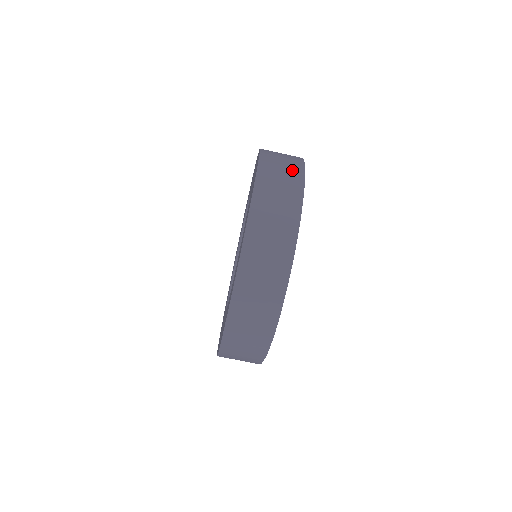
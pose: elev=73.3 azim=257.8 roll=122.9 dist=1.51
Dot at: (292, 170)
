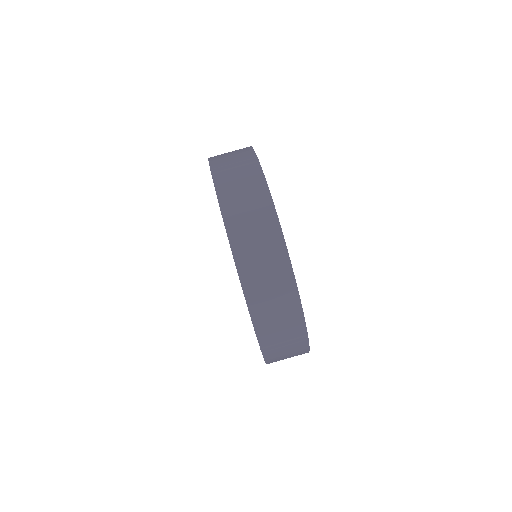
Dot at: occluded
